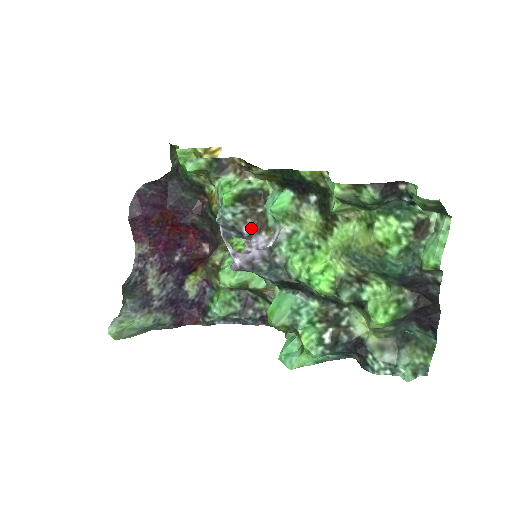
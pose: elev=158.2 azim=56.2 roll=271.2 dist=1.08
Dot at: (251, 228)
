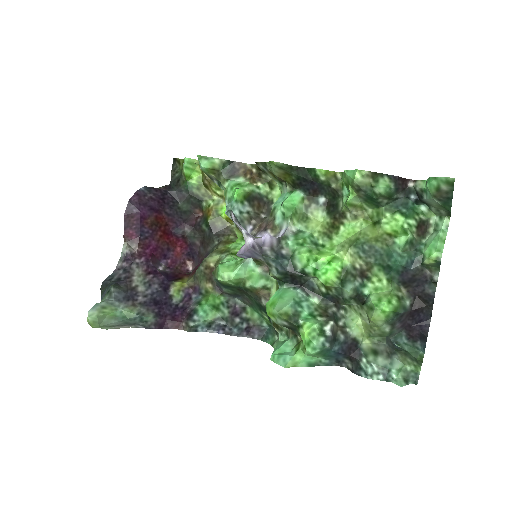
Dot at: (255, 228)
